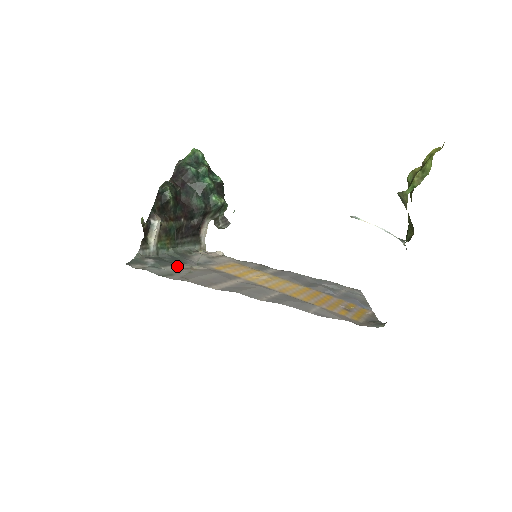
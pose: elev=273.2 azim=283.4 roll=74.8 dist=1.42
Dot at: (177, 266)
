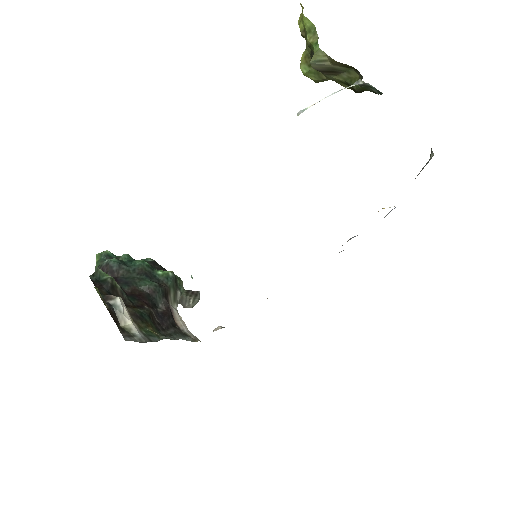
Dot at: occluded
